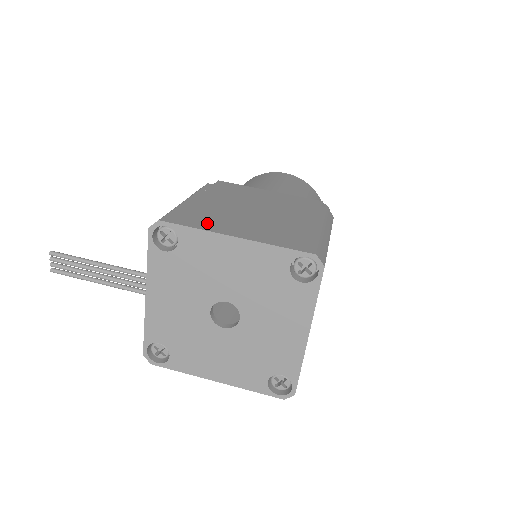
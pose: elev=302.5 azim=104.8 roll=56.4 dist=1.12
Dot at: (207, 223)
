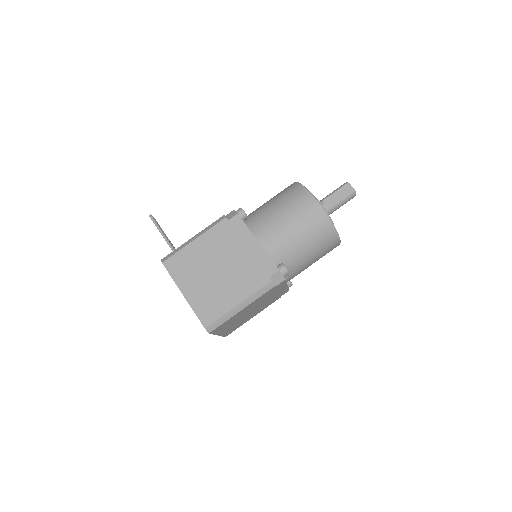
Dot at: (181, 275)
